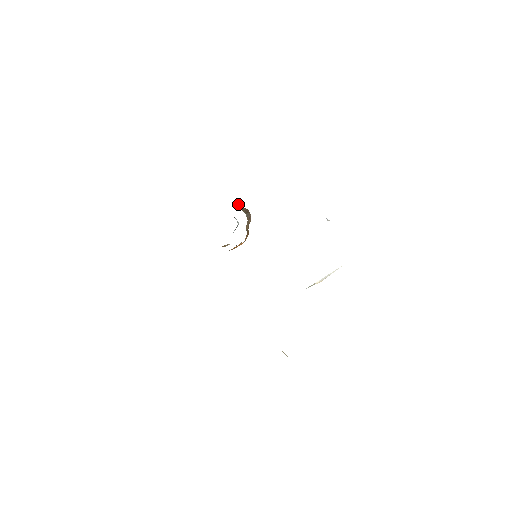
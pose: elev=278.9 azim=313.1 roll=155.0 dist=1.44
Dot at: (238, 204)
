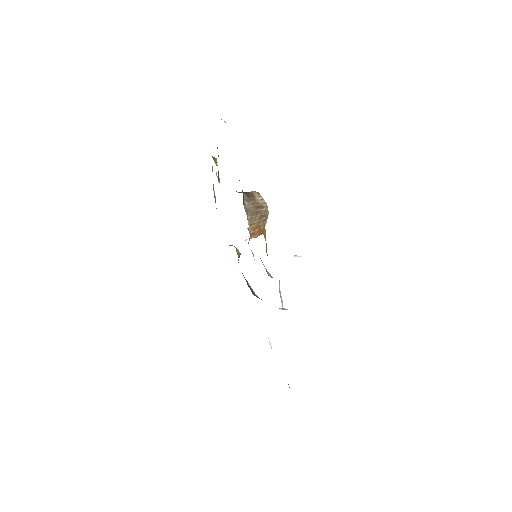
Dot at: (247, 203)
